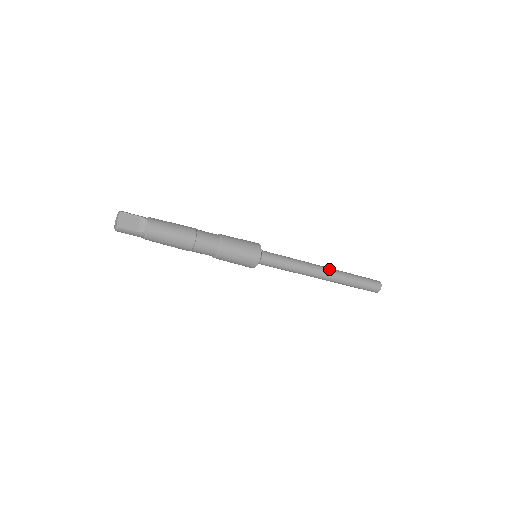
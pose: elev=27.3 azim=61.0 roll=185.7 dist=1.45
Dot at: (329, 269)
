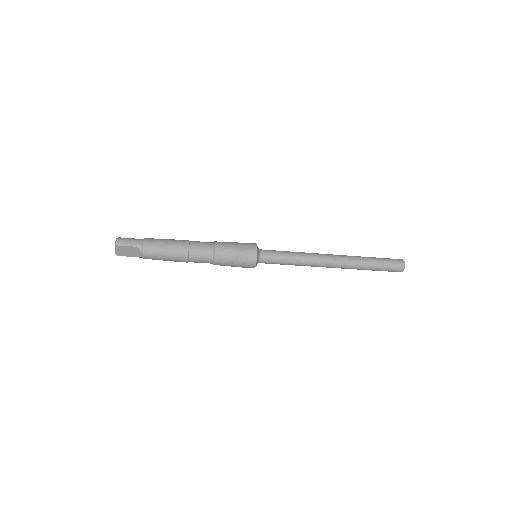
Dot at: (339, 263)
